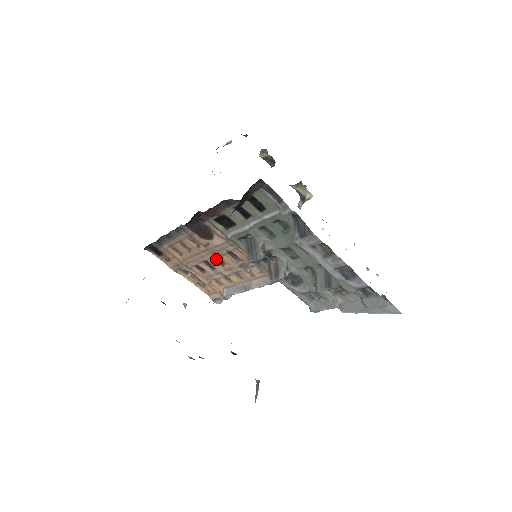
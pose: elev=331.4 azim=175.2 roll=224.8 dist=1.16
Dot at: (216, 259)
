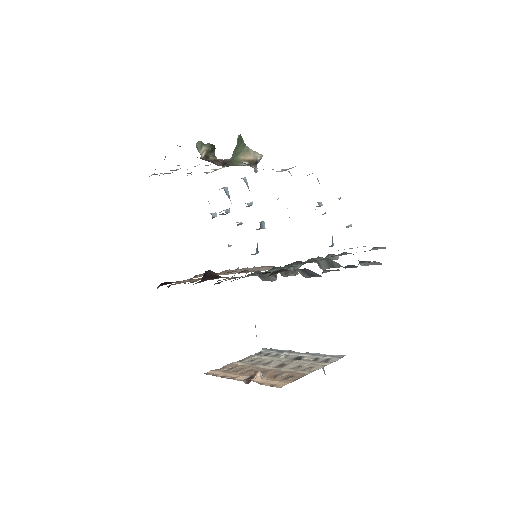
Dot at: occluded
